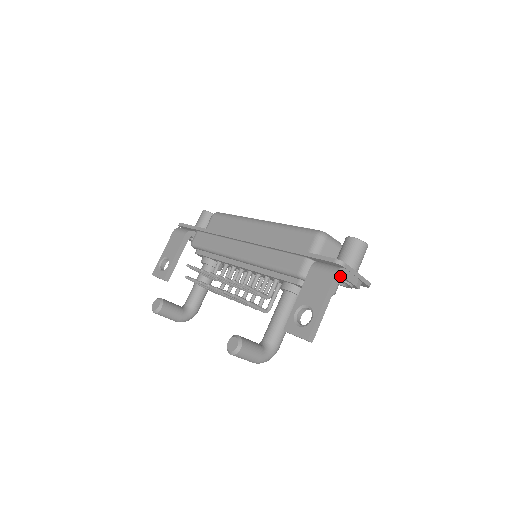
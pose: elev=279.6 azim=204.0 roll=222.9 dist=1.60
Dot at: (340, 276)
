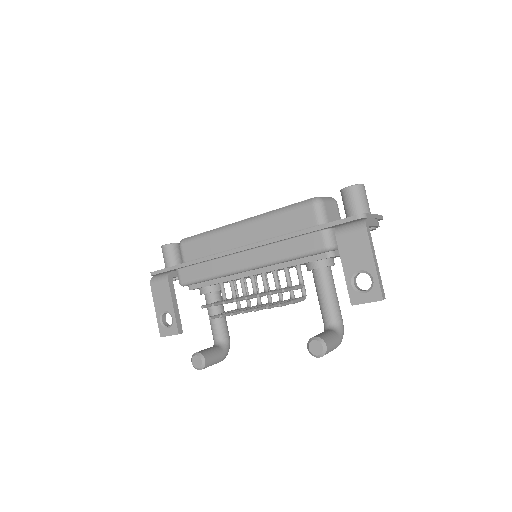
Dot at: occluded
